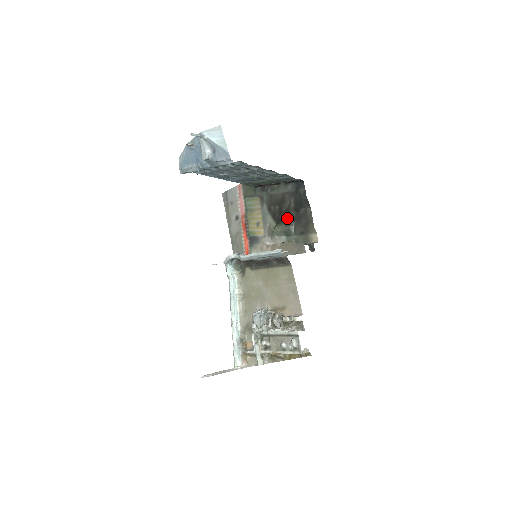
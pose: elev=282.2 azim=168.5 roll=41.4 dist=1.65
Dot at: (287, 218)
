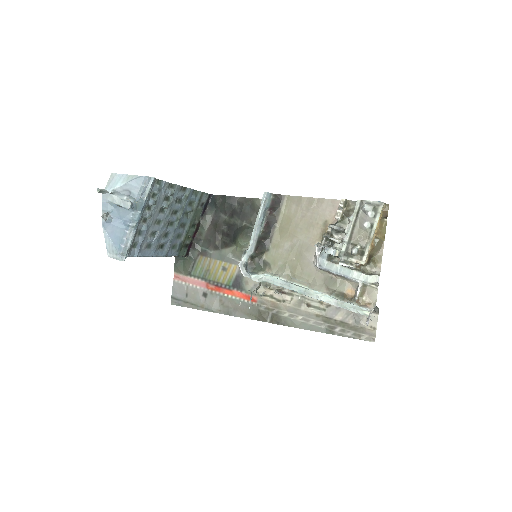
Dot at: (236, 228)
